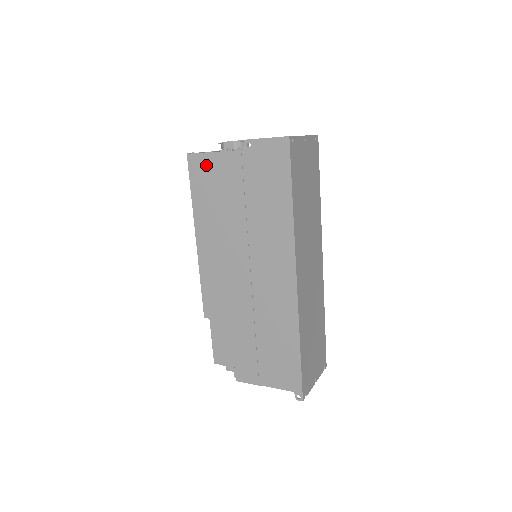
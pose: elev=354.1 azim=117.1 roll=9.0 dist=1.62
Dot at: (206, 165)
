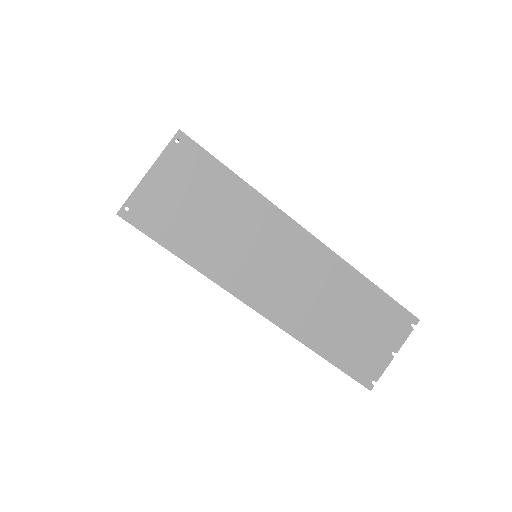
Dot at: occluded
